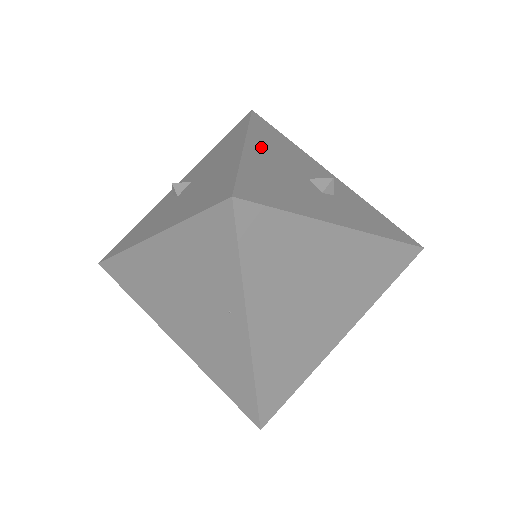
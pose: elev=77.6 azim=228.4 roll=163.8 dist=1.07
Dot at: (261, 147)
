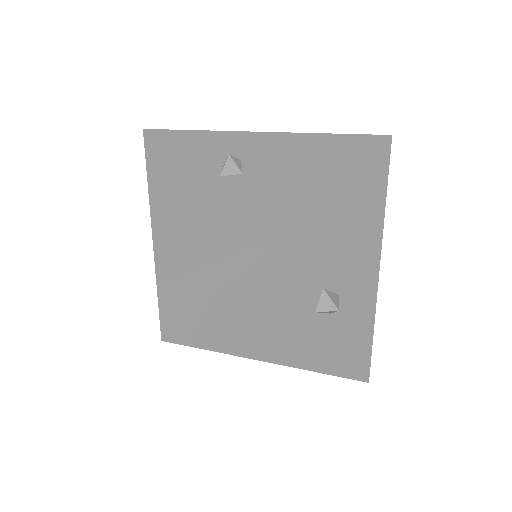
Dot at: (308, 234)
